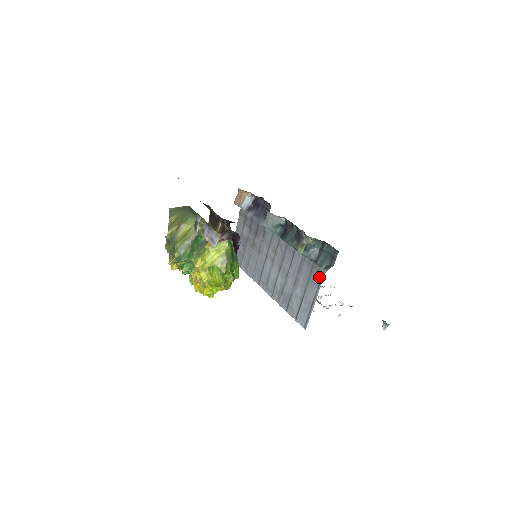
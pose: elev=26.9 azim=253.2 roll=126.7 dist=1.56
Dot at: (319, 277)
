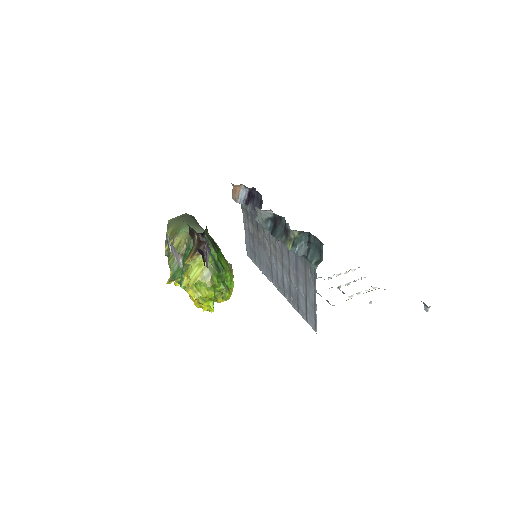
Dot at: (312, 275)
